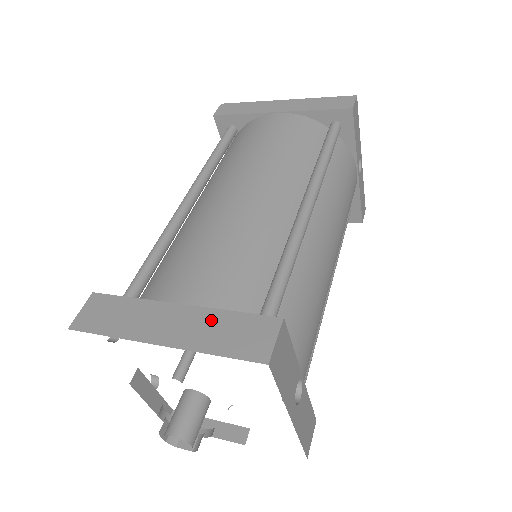
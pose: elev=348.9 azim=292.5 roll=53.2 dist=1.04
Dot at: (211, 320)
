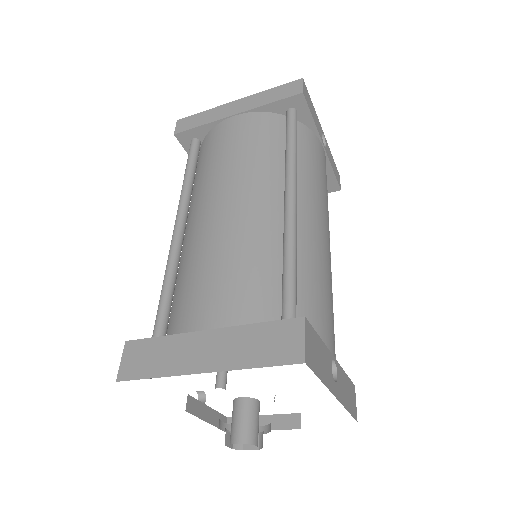
Dot at: (241, 337)
